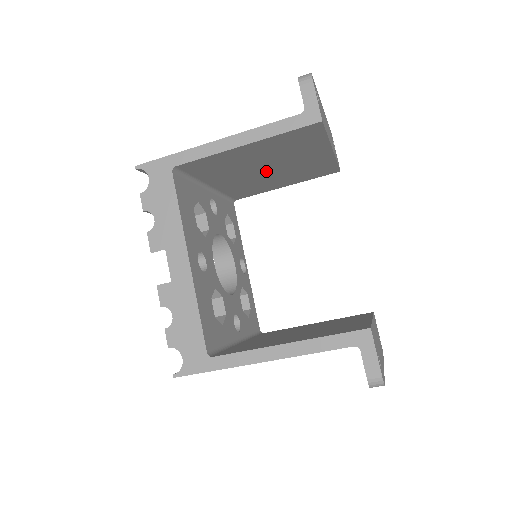
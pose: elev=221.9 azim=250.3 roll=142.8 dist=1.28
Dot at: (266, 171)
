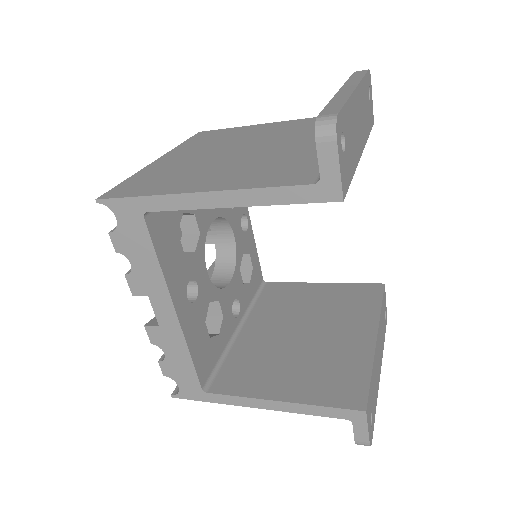
Dot at: occluded
